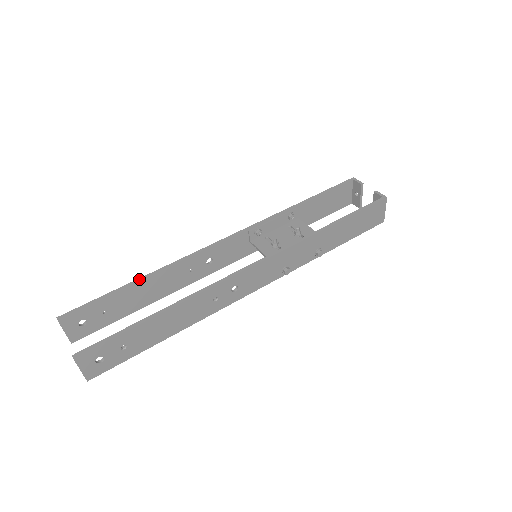
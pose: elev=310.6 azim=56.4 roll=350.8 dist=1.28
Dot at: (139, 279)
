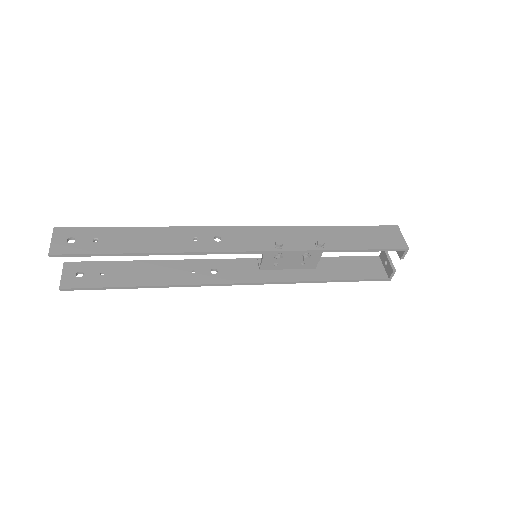
Dot at: (144, 261)
